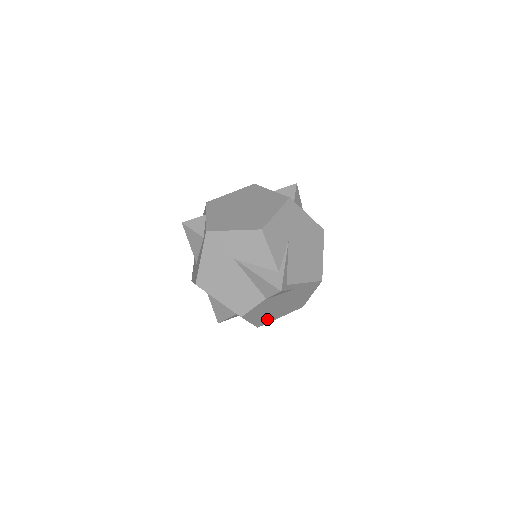
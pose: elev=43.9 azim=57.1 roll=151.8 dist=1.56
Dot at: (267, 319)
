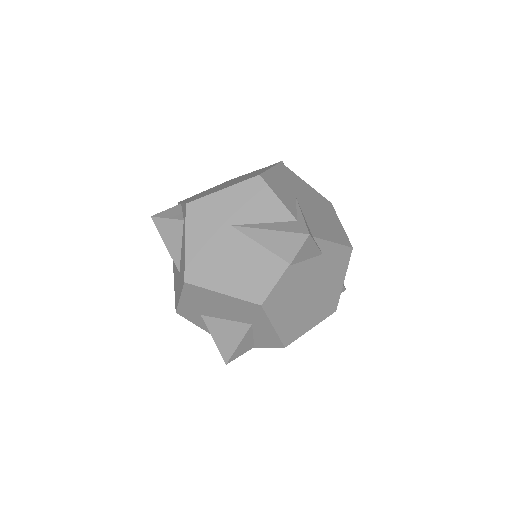
Dot at: (295, 327)
